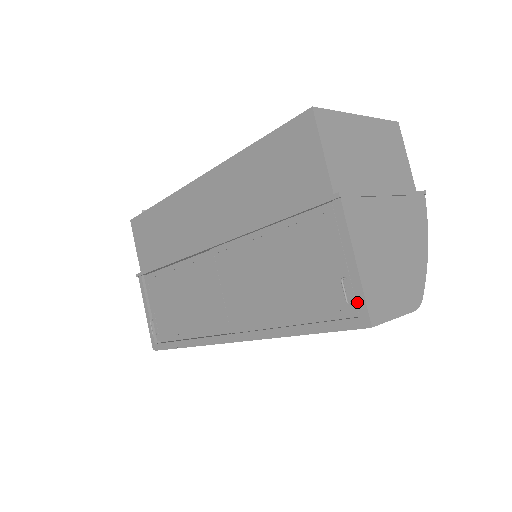
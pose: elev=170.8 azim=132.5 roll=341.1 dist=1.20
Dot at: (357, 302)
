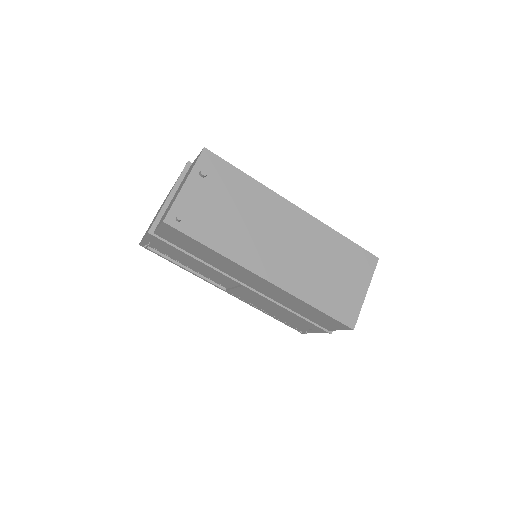
Dot at: (304, 332)
